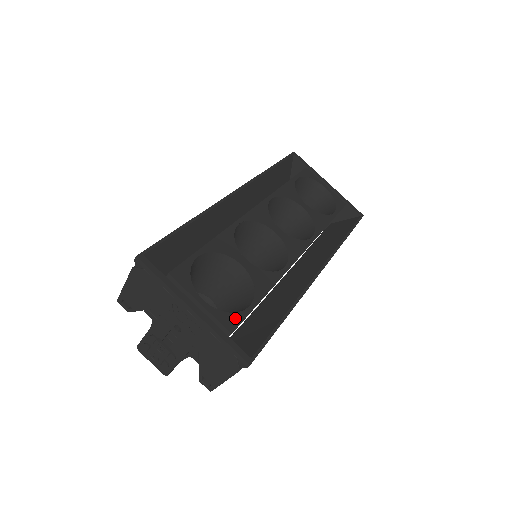
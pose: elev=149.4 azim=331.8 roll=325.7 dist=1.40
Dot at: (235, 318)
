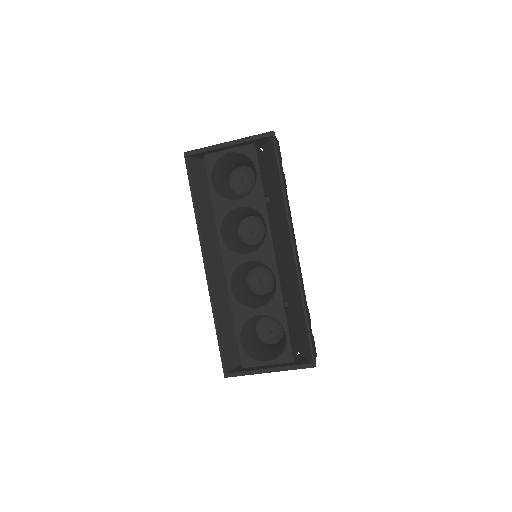
Dot at: (287, 352)
